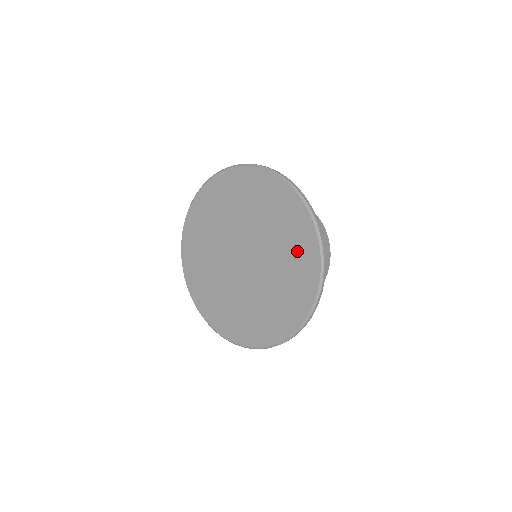
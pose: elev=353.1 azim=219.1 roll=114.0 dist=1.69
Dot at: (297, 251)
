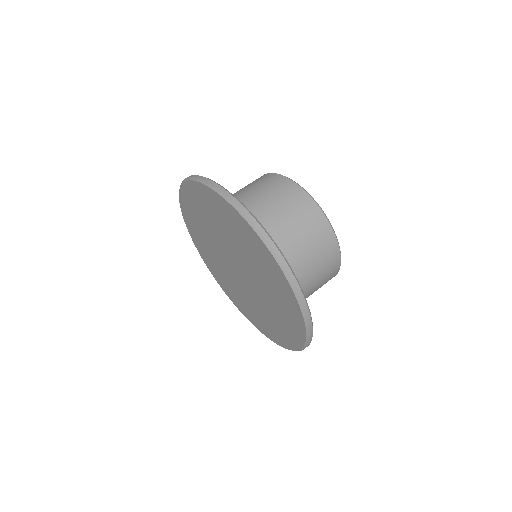
Dot at: (280, 329)
